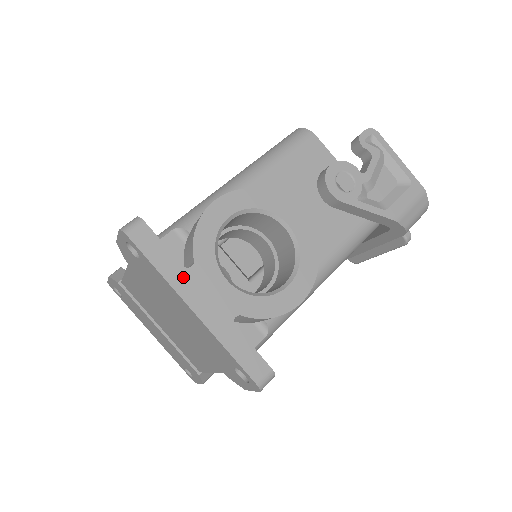
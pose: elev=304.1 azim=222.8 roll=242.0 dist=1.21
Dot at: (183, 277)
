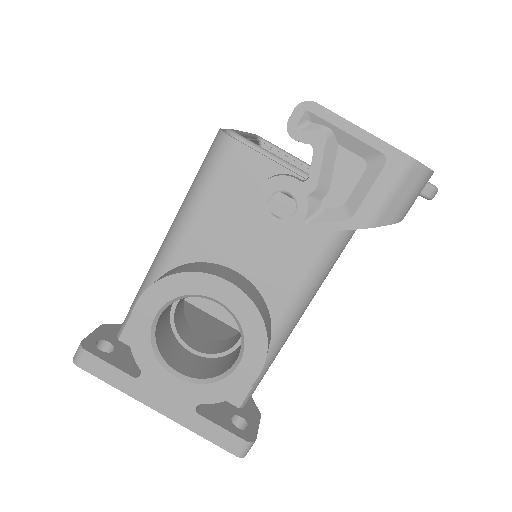
Dot at: (137, 386)
